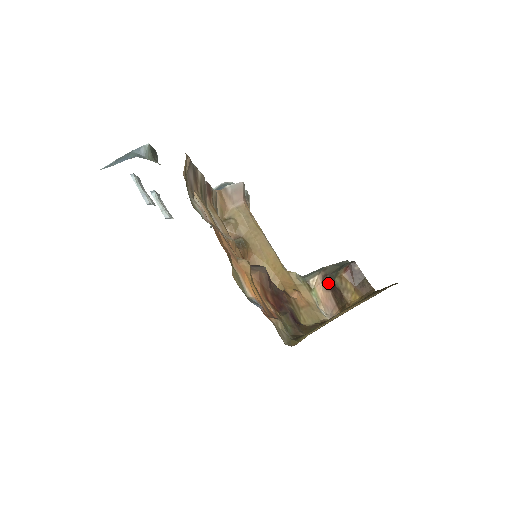
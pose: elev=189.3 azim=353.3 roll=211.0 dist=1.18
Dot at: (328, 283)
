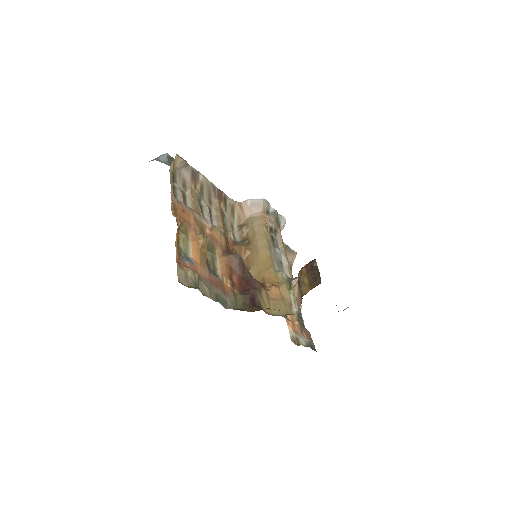
Dot at: occluded
